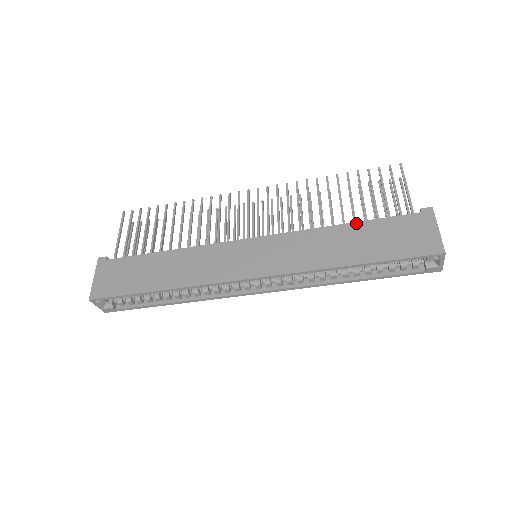
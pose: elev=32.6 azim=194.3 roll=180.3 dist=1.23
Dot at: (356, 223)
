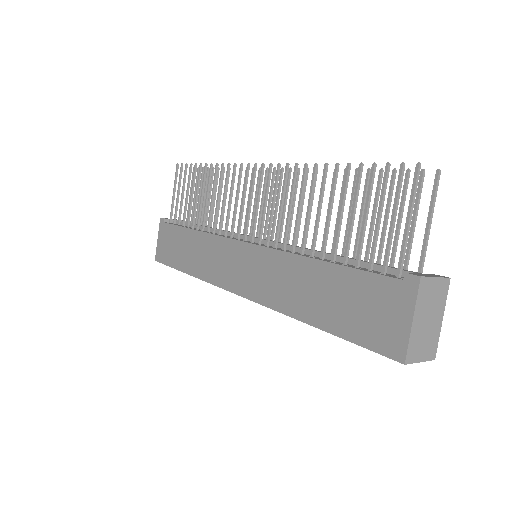
Dot at: (328, 264)
